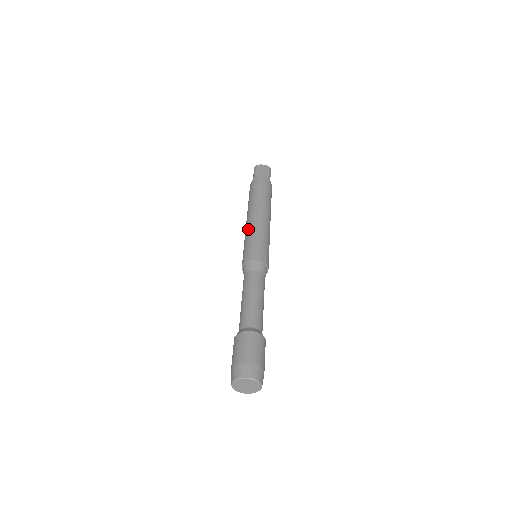
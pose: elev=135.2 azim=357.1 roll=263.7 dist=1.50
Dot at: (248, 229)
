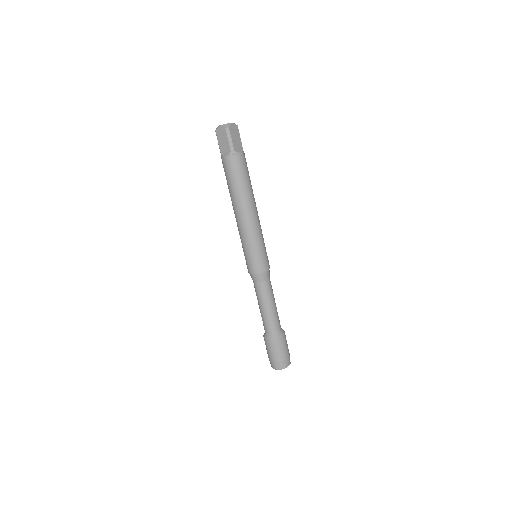
Dot at: (250, 234)
